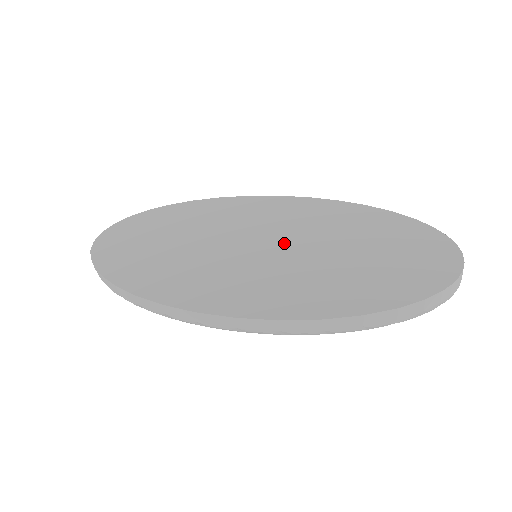
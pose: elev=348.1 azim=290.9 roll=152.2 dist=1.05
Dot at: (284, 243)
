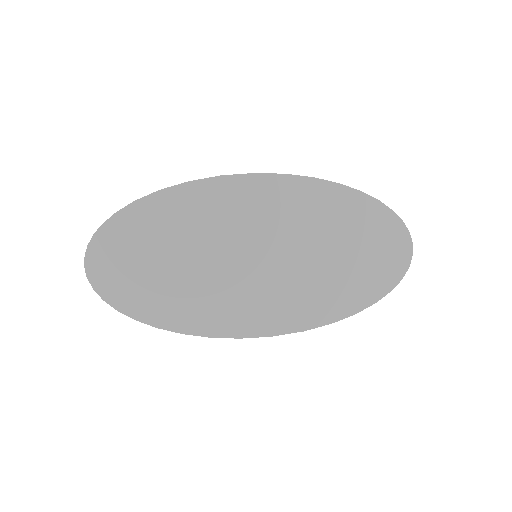
Dot at: (282, 249)
